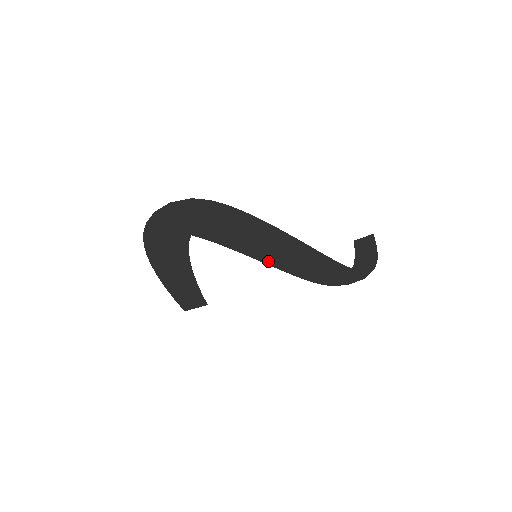
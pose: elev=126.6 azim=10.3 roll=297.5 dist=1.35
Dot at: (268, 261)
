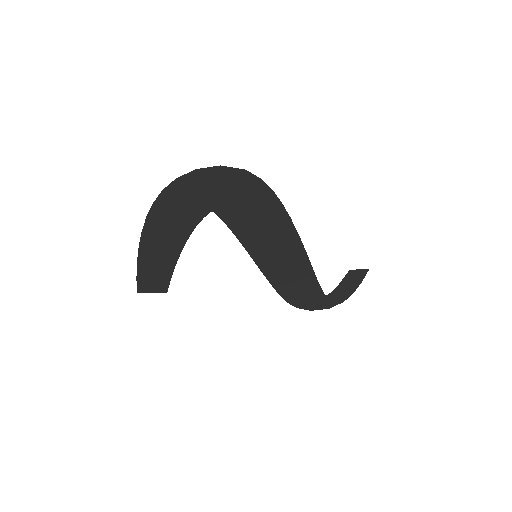
Dot at: (262, 265)
